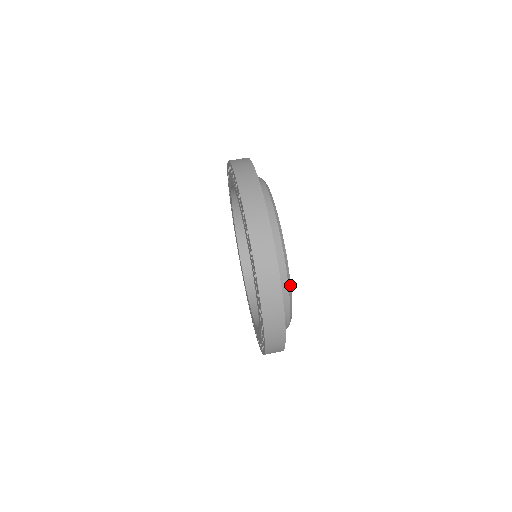
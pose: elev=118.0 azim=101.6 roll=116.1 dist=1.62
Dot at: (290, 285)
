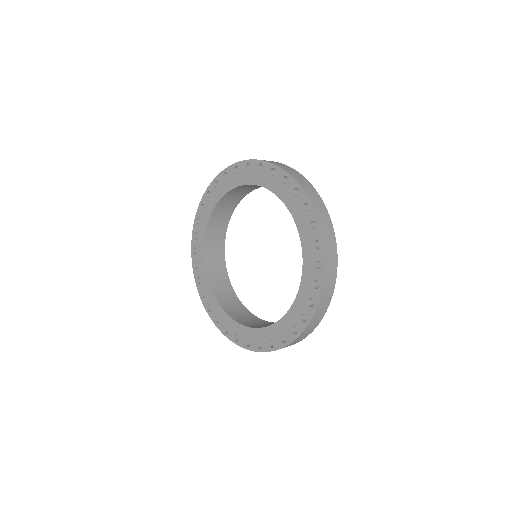
Dot at: occluded
